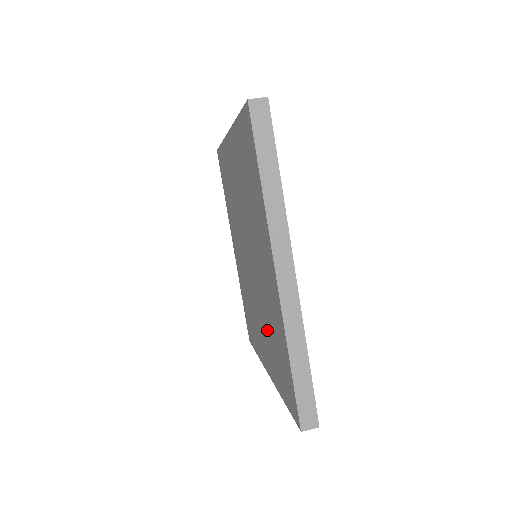
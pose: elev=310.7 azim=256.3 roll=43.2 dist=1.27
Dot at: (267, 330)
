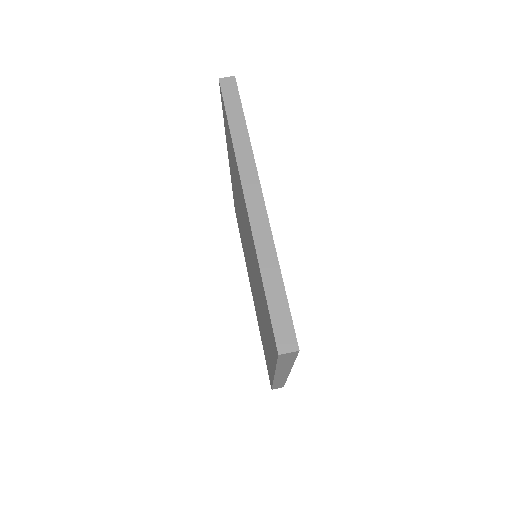
Dot at: (257, 312)
